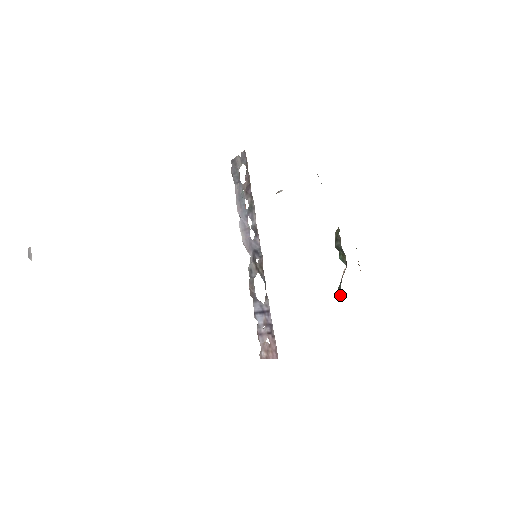
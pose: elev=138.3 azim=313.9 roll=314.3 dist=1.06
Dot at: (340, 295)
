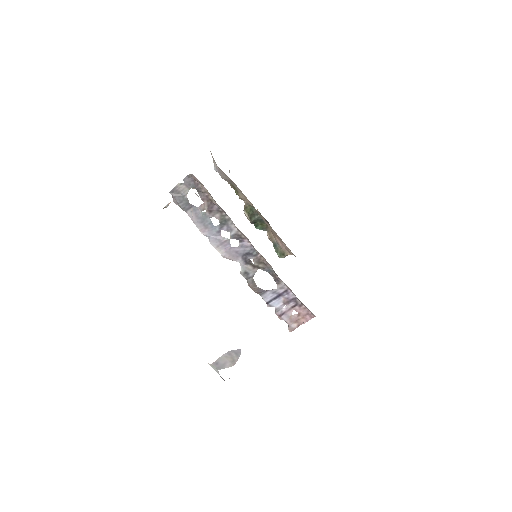
Dot at: (284, 253)
